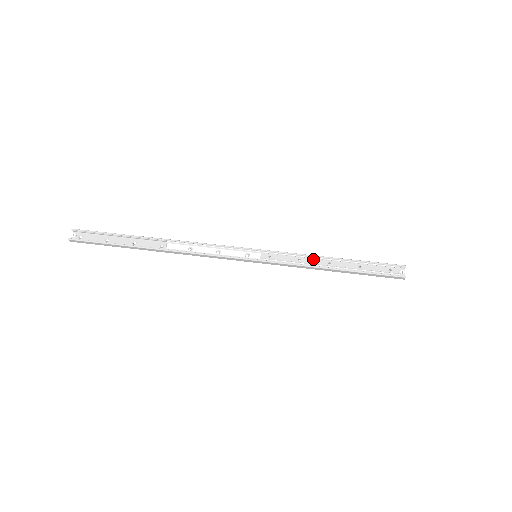
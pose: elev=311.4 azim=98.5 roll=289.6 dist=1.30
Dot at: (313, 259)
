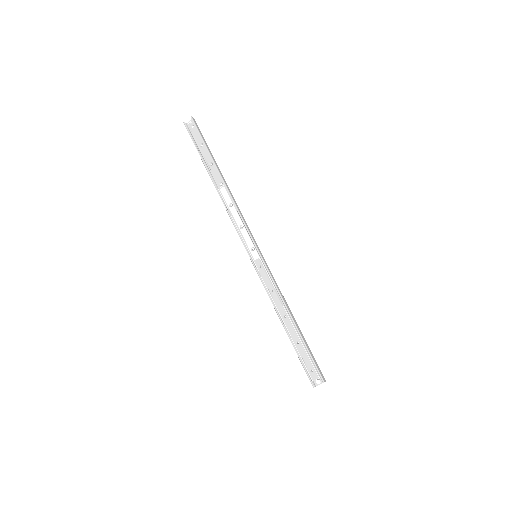
Dot at: (279, 301)
